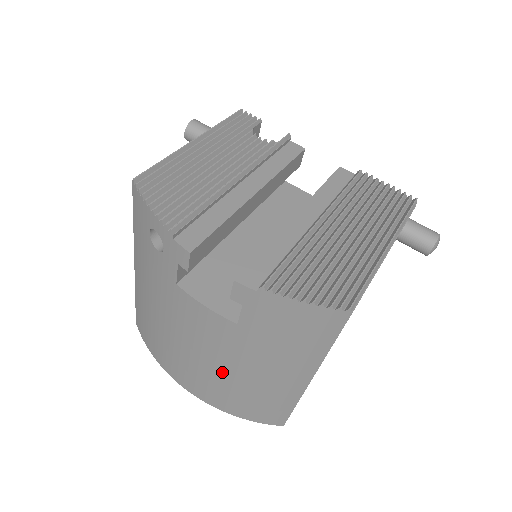
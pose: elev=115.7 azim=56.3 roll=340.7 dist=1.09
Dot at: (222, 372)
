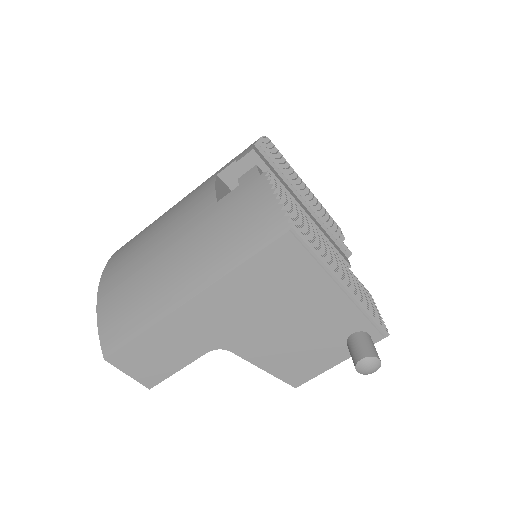
Dot at: (152, 251)
